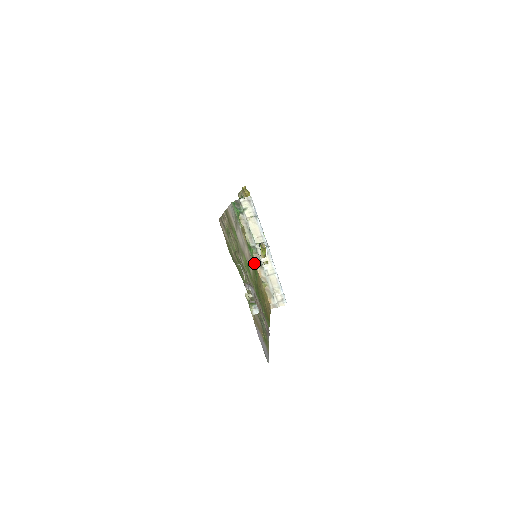
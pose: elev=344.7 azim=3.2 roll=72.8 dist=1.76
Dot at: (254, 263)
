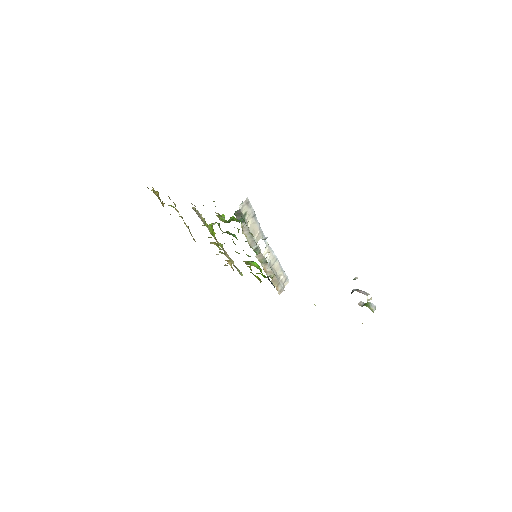
Dot at: occluded
